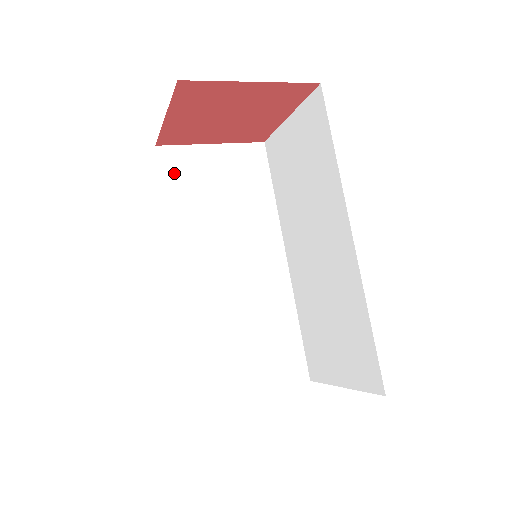
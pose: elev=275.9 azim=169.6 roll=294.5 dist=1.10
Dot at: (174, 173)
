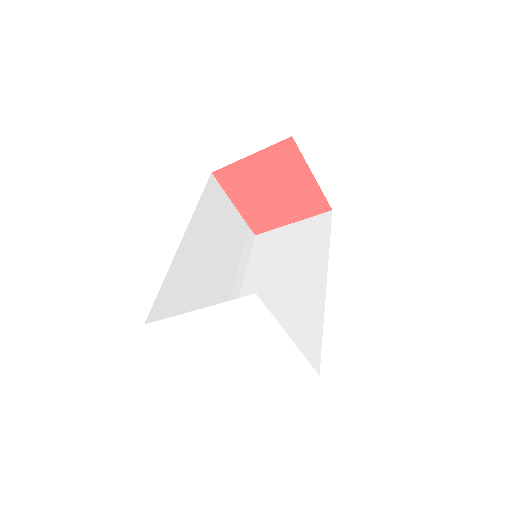
Dot at: (212, 193)
